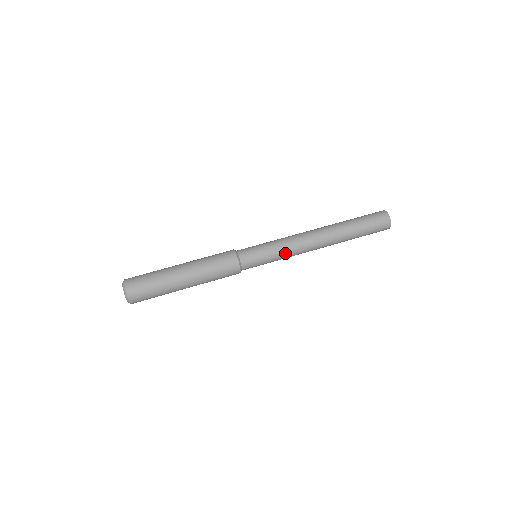
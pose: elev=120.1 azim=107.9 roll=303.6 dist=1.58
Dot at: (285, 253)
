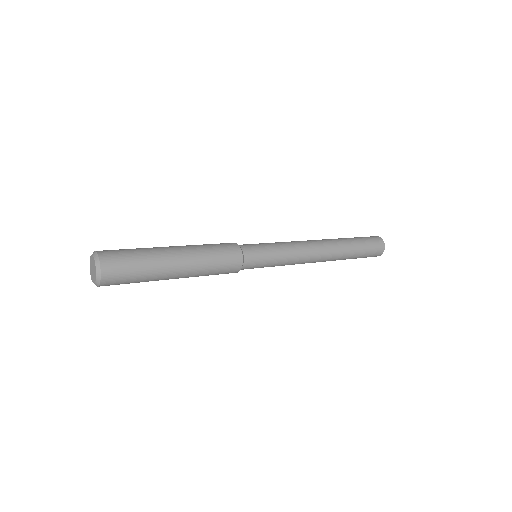
Dot at: (288, 247)
